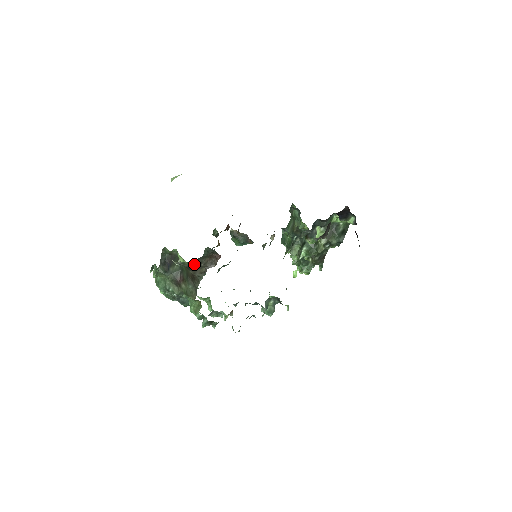
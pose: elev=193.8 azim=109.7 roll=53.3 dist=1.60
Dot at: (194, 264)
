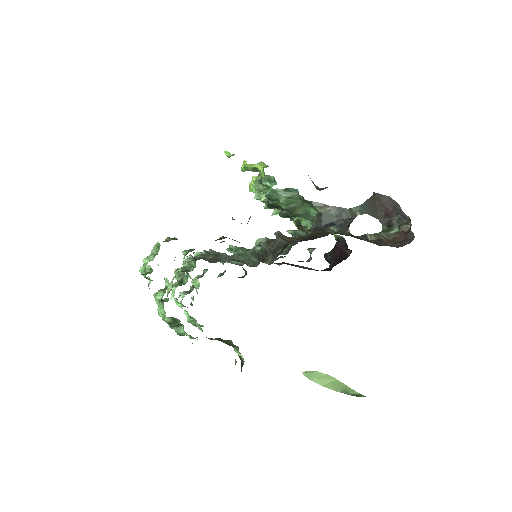
Dot at: occluded
